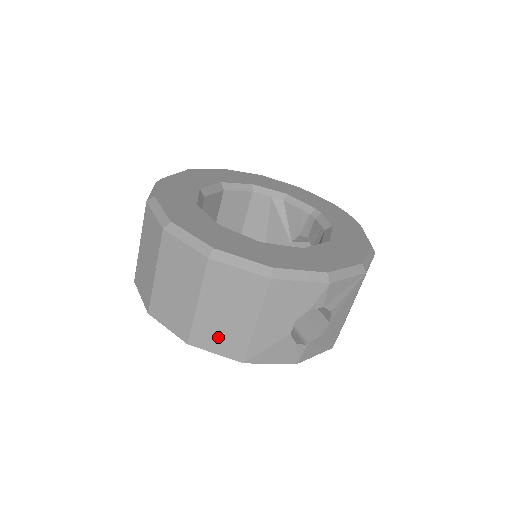
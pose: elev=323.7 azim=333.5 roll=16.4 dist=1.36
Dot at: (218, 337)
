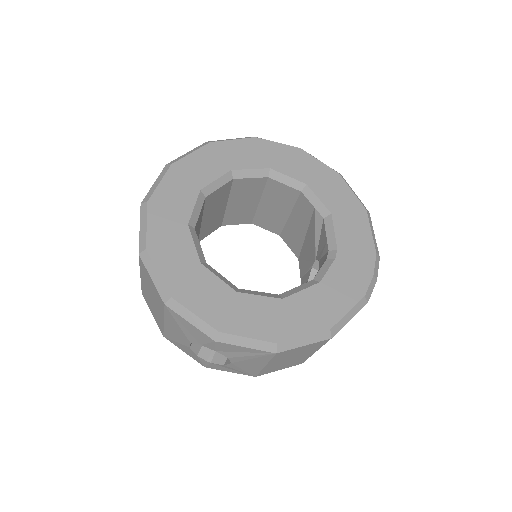
Dot at: (151, 307)
